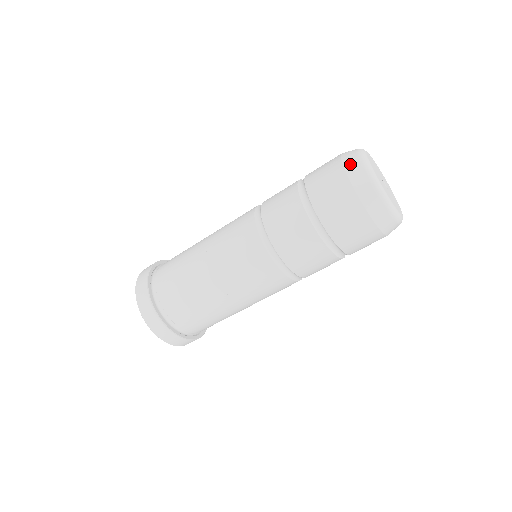
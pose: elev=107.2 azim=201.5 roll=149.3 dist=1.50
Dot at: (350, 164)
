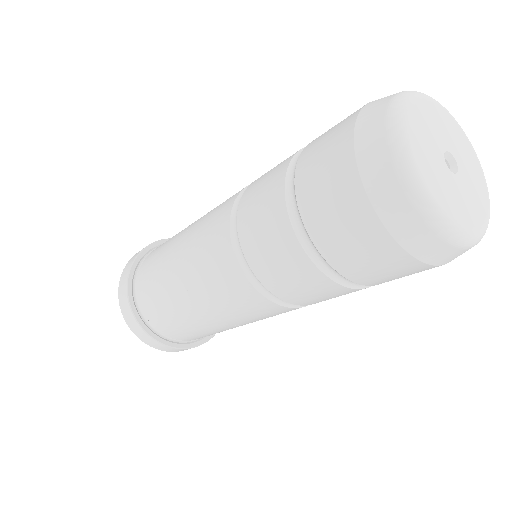
Dot at: (369, 158)
